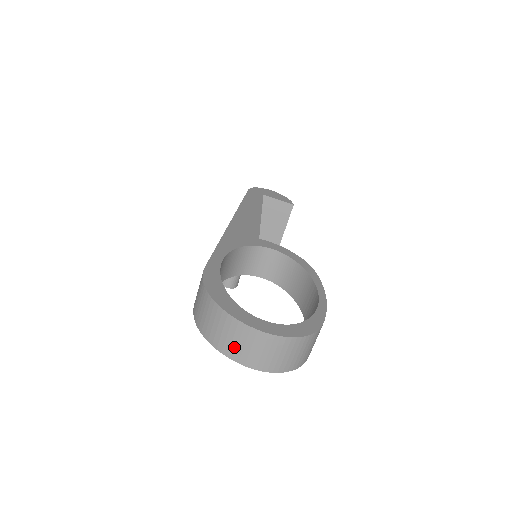
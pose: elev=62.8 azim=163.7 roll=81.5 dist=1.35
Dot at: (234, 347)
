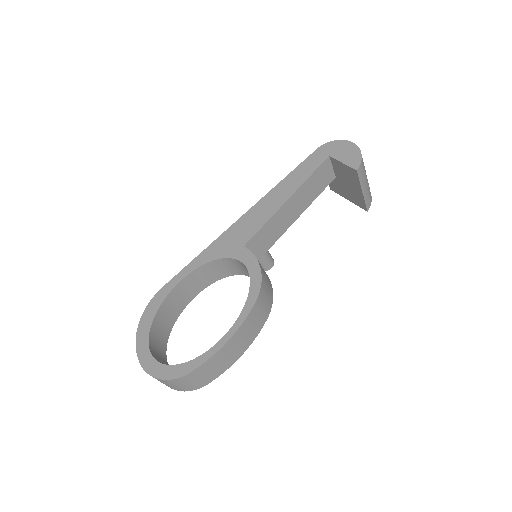
Dot at: occluded
